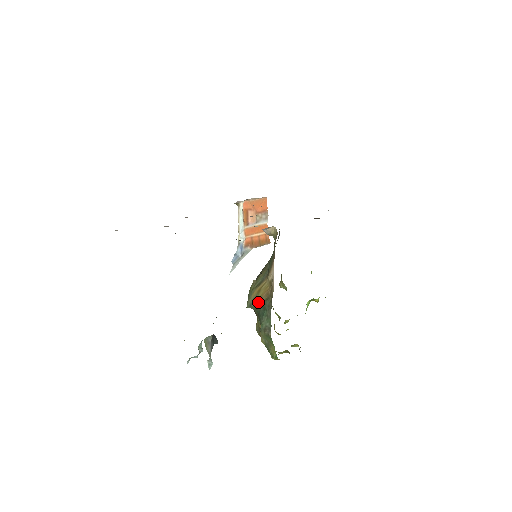
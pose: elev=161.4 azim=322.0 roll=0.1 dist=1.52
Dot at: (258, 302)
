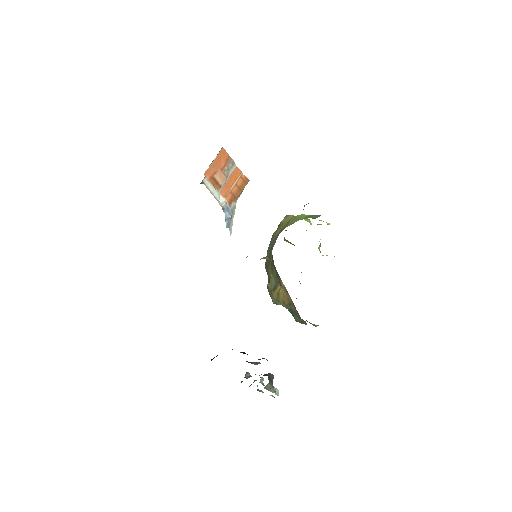
Dot at: (282, 304)
